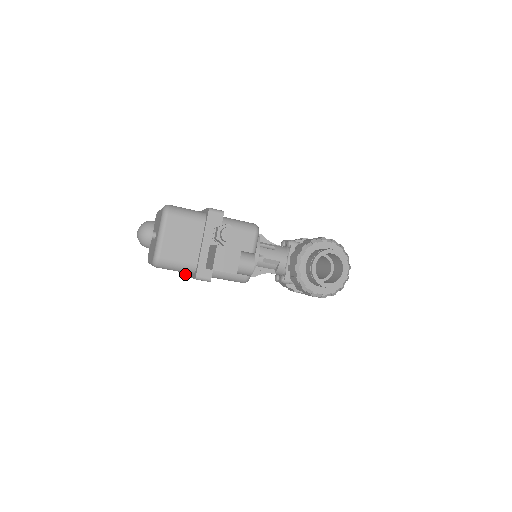
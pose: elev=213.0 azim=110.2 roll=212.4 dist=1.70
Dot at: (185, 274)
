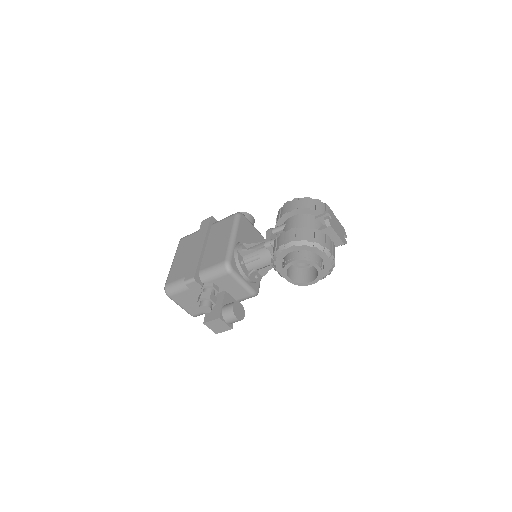
Dot at: occluded
